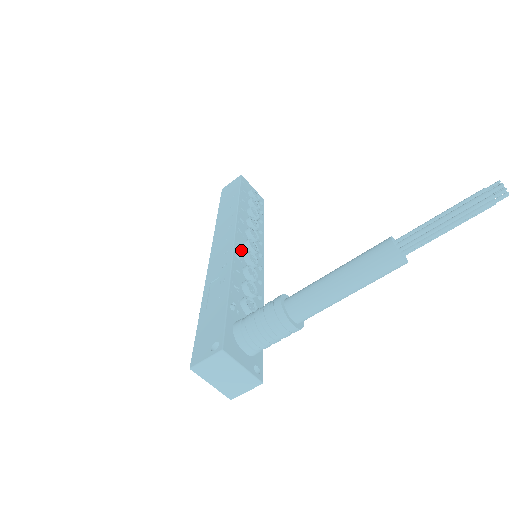
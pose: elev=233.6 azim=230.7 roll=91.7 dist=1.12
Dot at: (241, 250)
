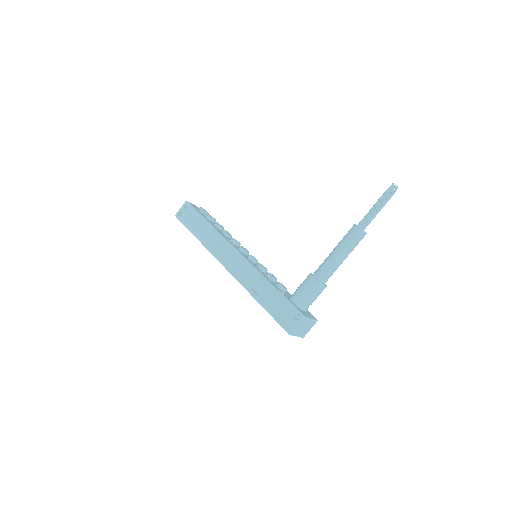
Dot at: (246, 257)
